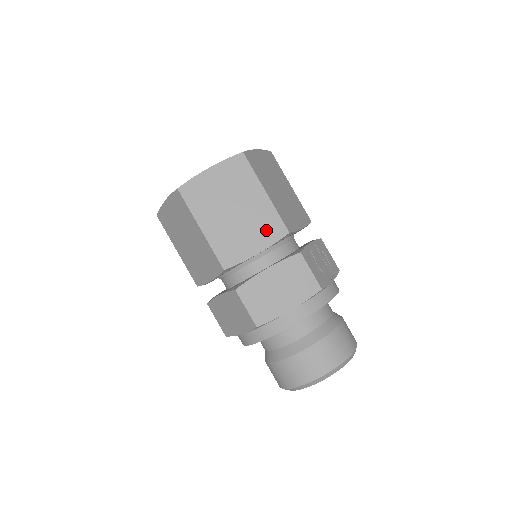
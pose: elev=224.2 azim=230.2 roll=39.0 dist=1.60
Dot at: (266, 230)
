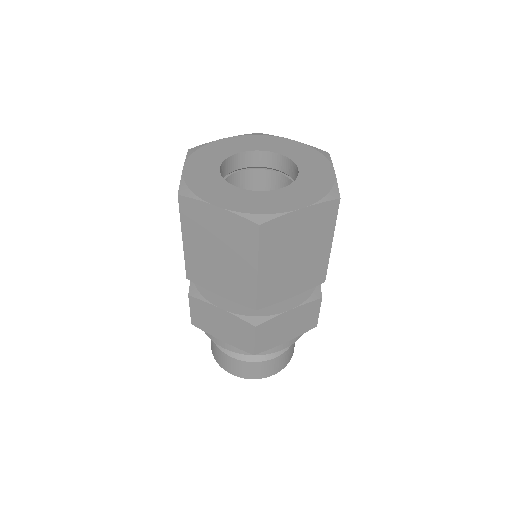
Dot at: (310, 278)
